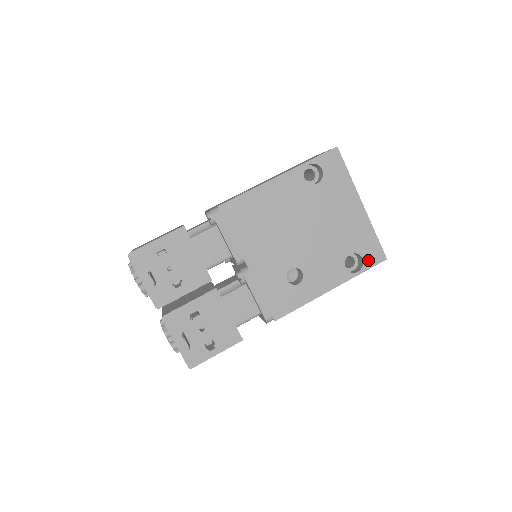
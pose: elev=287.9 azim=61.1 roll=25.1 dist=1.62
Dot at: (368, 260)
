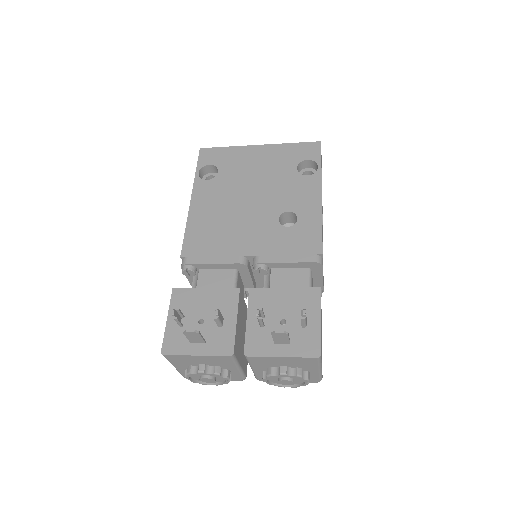
Dot at: (312, 156)
